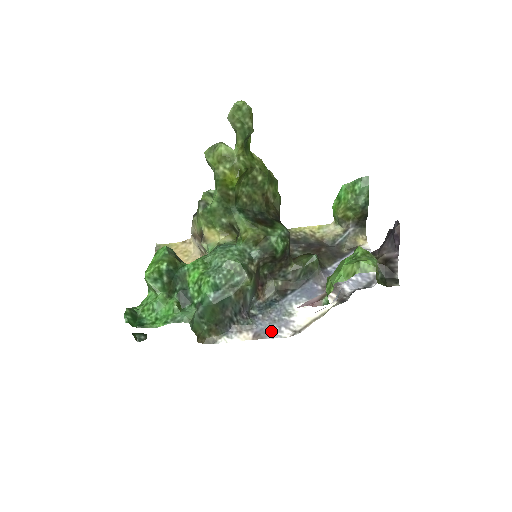
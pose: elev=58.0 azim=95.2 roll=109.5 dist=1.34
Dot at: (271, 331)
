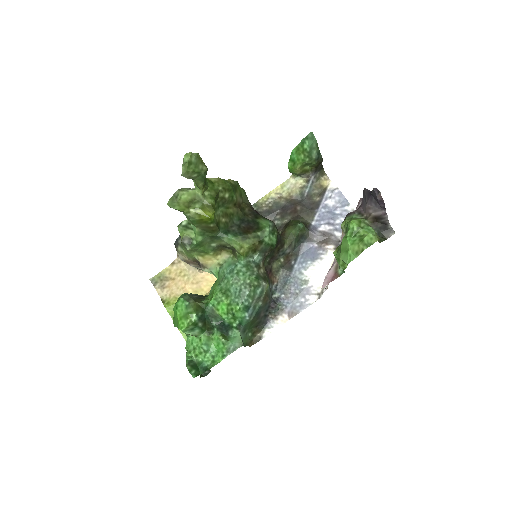
Dot at: (299, 304)
